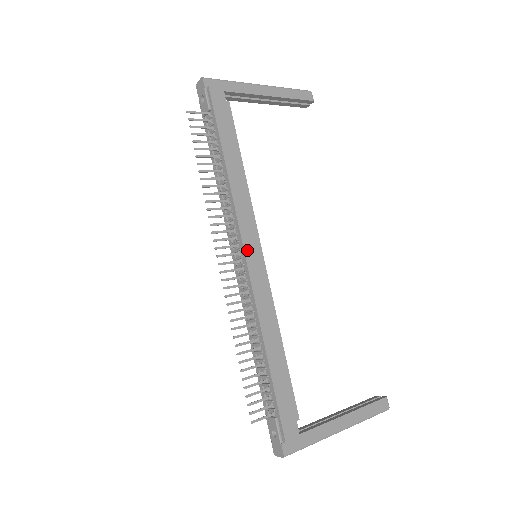
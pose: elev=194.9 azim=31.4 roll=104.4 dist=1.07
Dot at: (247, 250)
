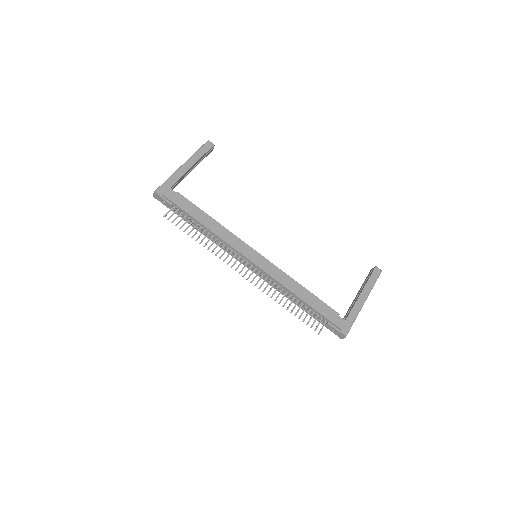
Dot at: (250, 258)
